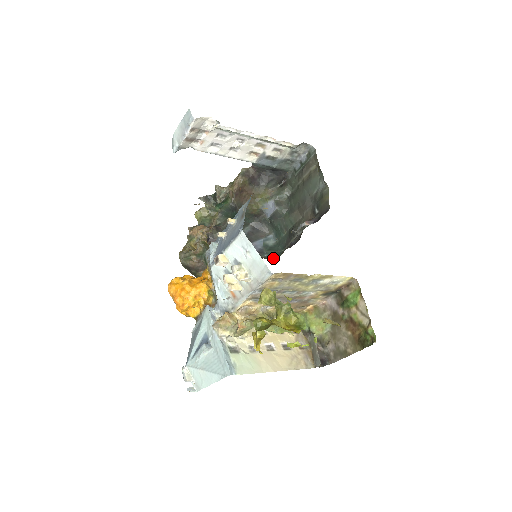
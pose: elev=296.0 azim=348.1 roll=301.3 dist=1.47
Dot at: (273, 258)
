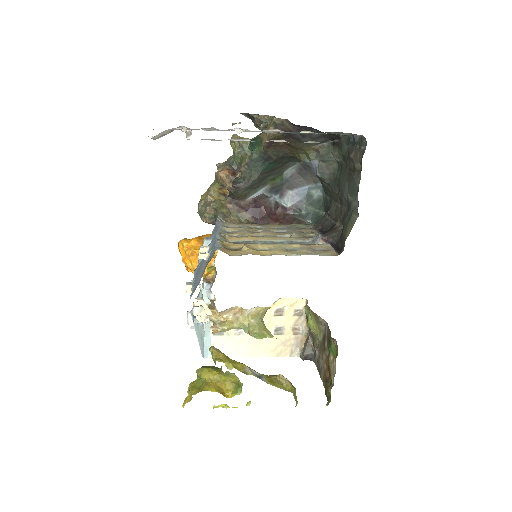
Dot at: (308, 221)
